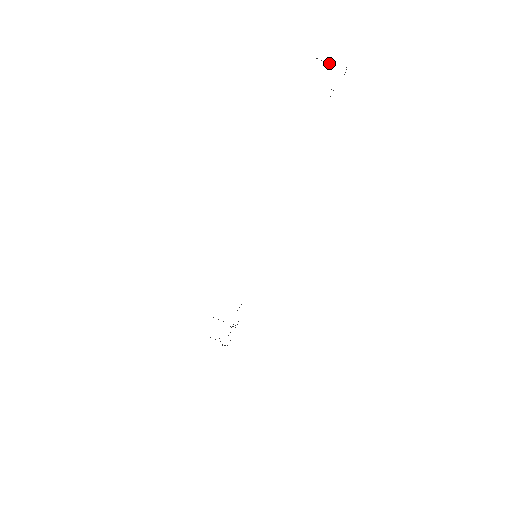
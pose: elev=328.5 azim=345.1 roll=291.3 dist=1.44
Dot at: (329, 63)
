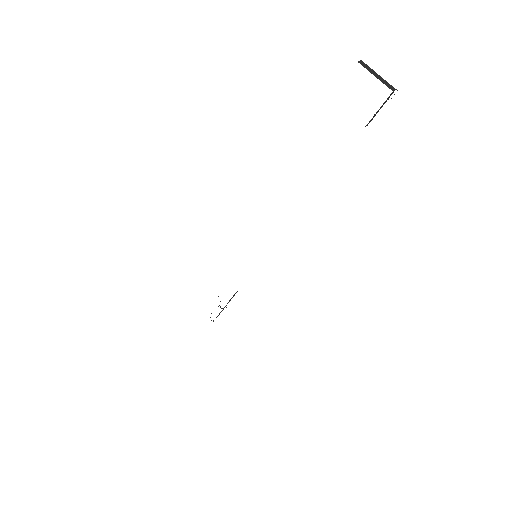
Dot at: (377, 77)
